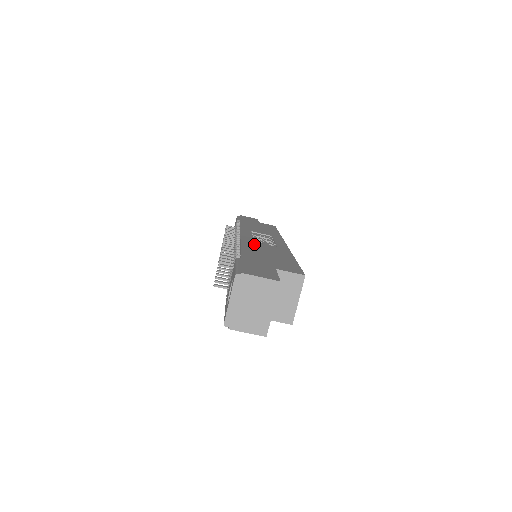
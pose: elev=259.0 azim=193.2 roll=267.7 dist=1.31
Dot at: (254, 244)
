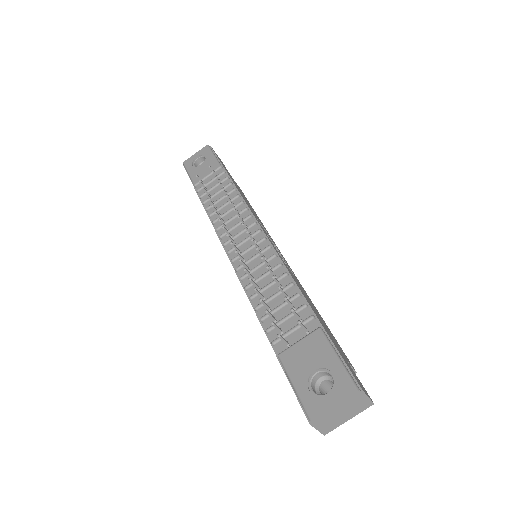
Dot at: occluded
